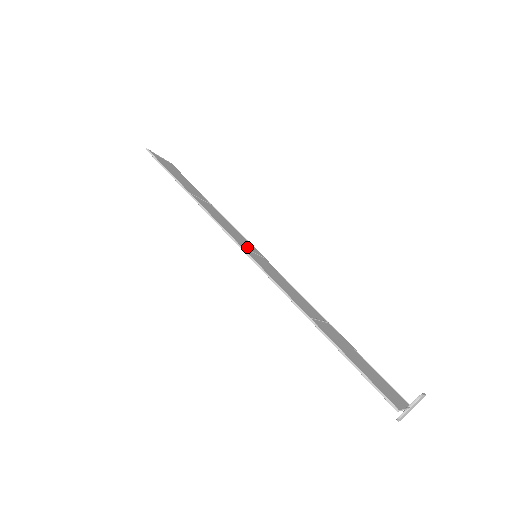
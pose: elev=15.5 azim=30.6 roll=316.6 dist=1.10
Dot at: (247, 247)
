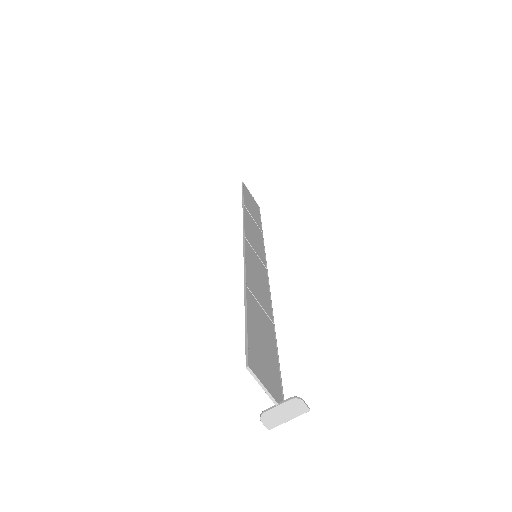
Dot at: (254, 248)
